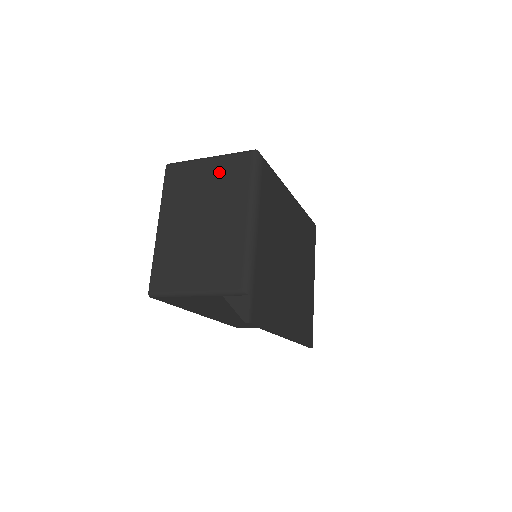
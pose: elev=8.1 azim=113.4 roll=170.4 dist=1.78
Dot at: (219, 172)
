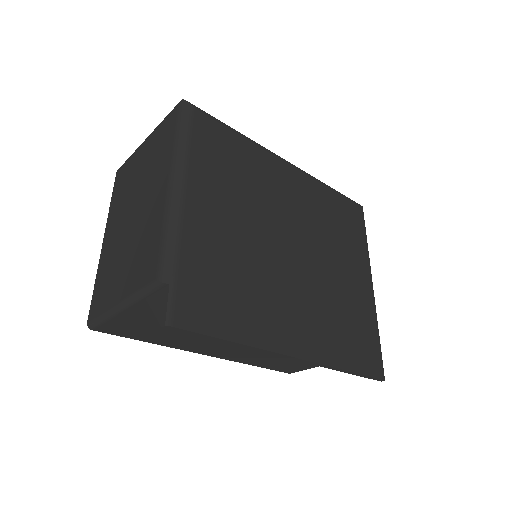
Dot at: (151, 147)
